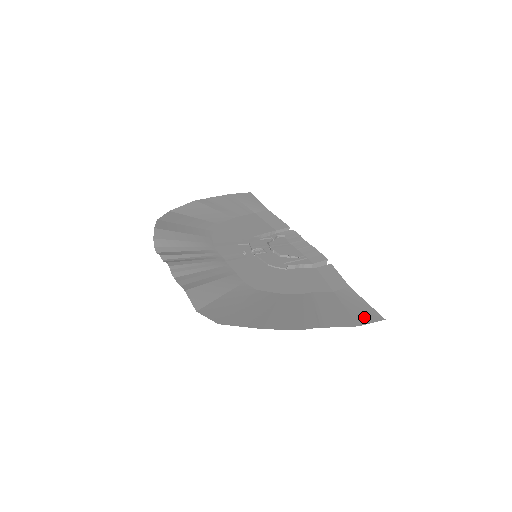
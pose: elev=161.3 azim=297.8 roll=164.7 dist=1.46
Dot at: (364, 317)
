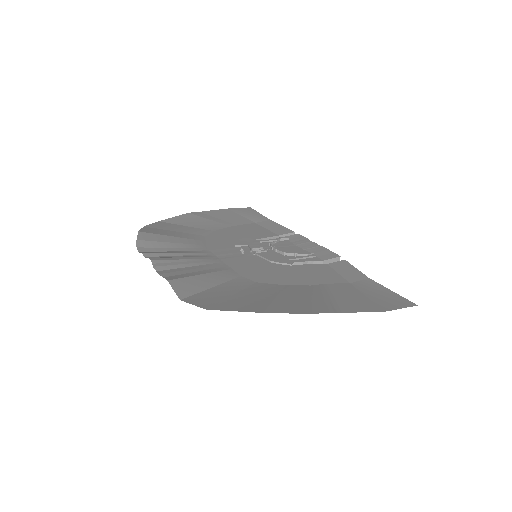
Dot at: (391, 303)
